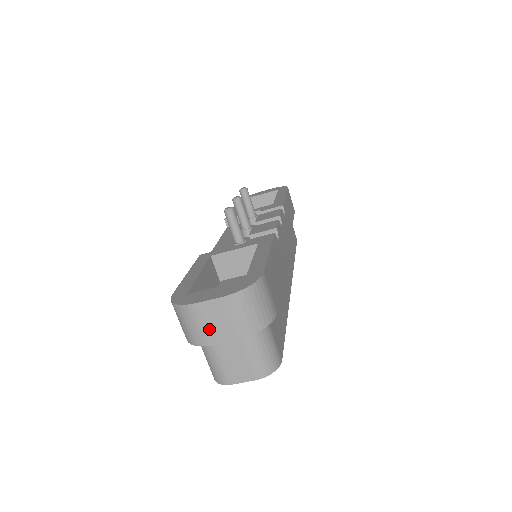
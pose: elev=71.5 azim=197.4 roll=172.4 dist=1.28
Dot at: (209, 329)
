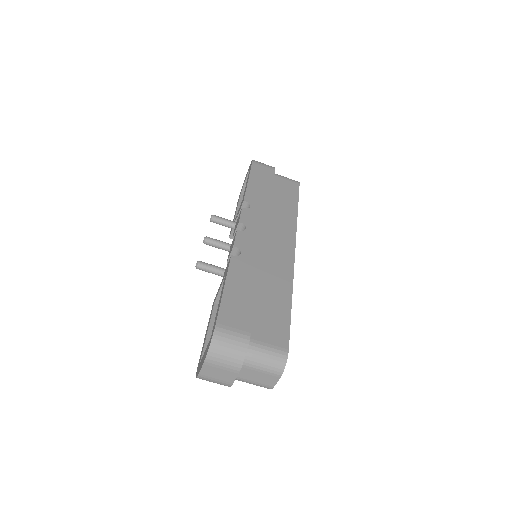
Dot at: (221, 379)
